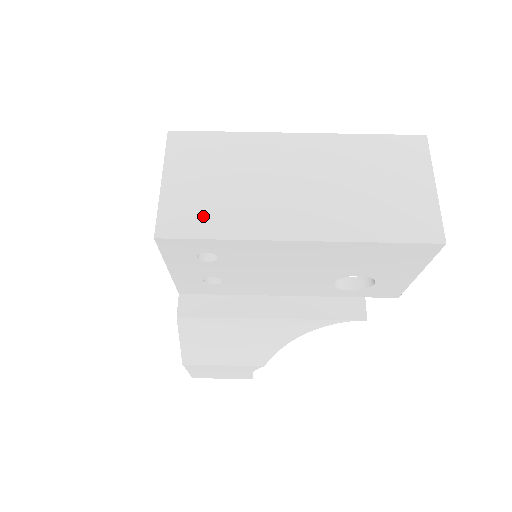
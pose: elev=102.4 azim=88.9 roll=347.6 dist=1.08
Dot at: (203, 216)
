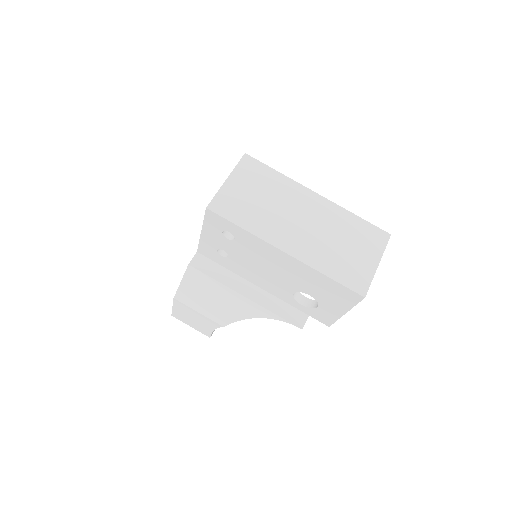
Dot at: (239, 211)
